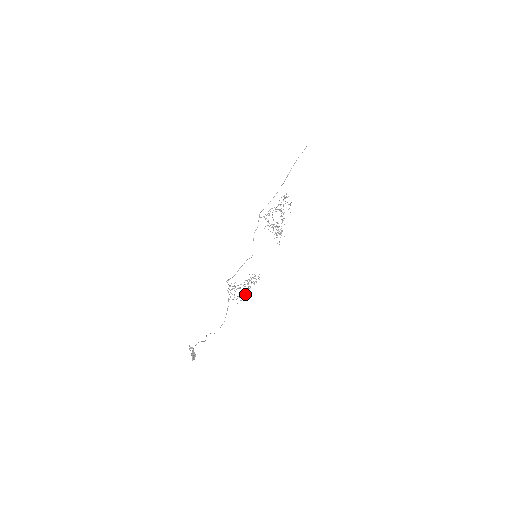
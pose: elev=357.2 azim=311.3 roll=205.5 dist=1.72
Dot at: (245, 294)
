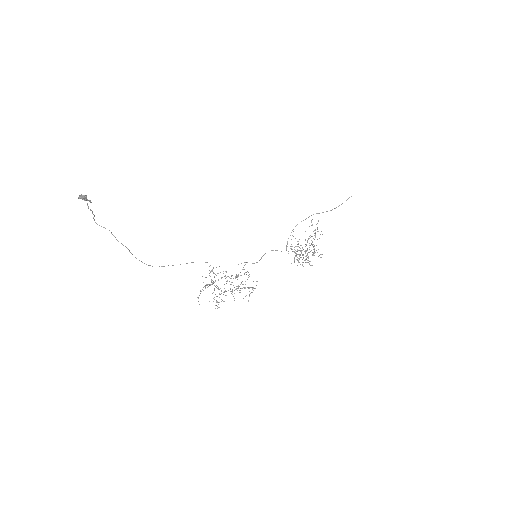
Dot at: occluded
